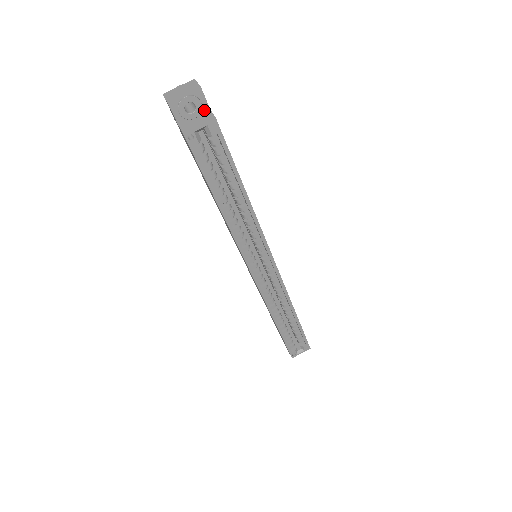
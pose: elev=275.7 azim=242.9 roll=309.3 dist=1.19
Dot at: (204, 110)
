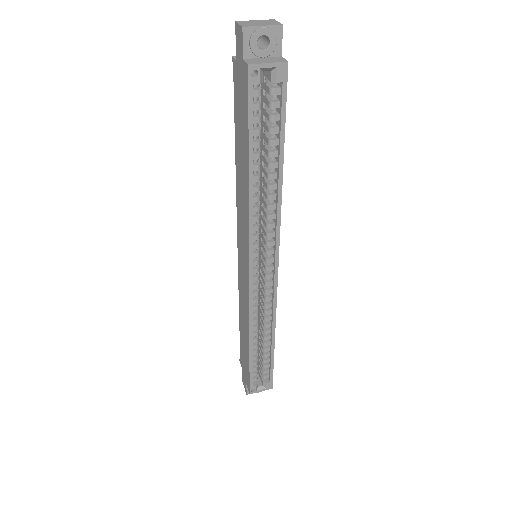
Dot at: (275, 53)
